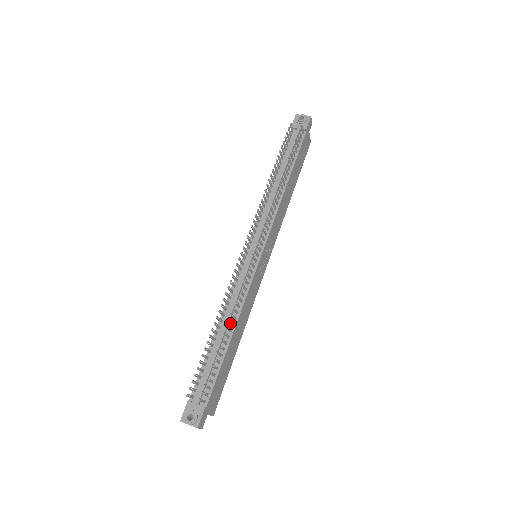
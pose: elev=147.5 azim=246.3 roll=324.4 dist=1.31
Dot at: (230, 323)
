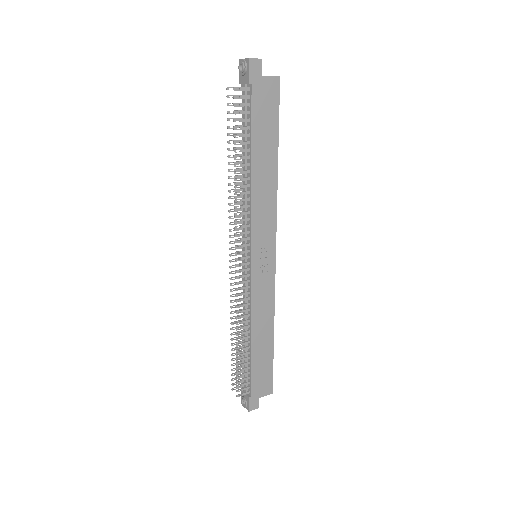
Dot at: (241, 334)
